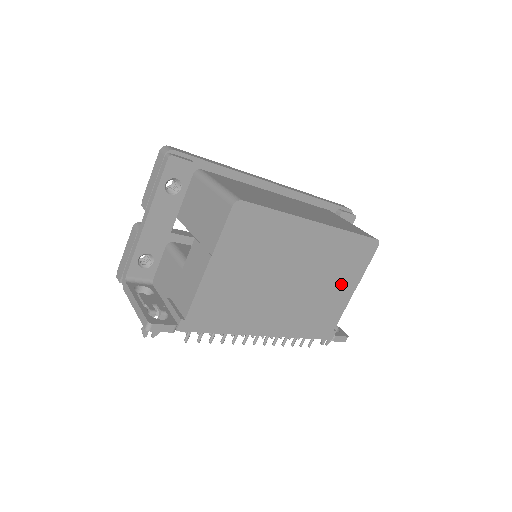
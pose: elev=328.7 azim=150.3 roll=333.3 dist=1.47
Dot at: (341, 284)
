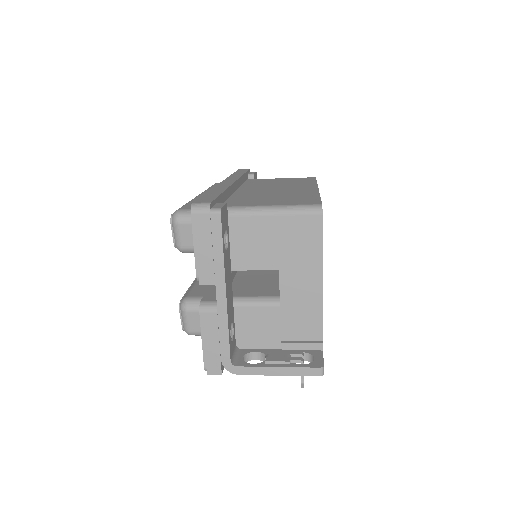
Dot at: occluded
